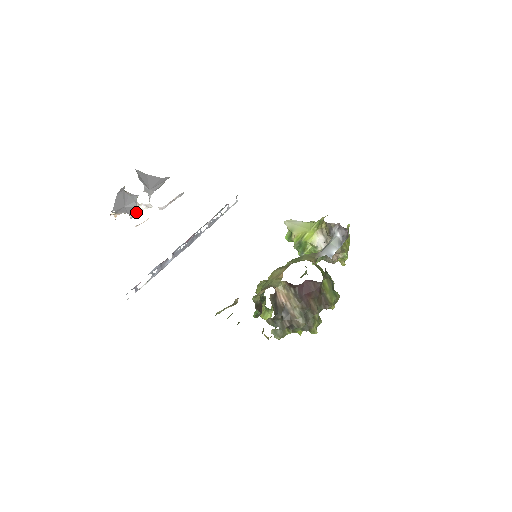
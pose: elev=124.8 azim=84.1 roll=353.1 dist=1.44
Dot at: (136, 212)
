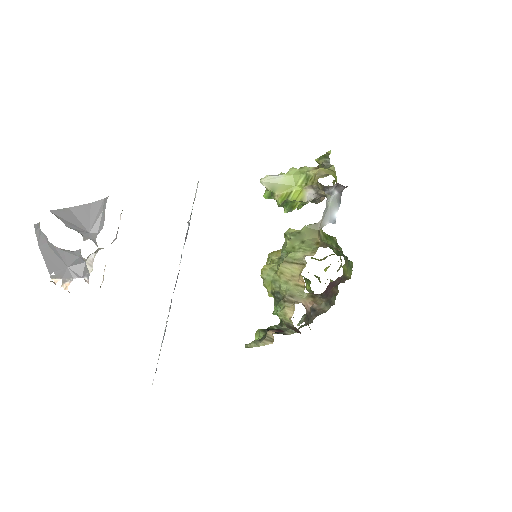
Dot at: (88, 268)
